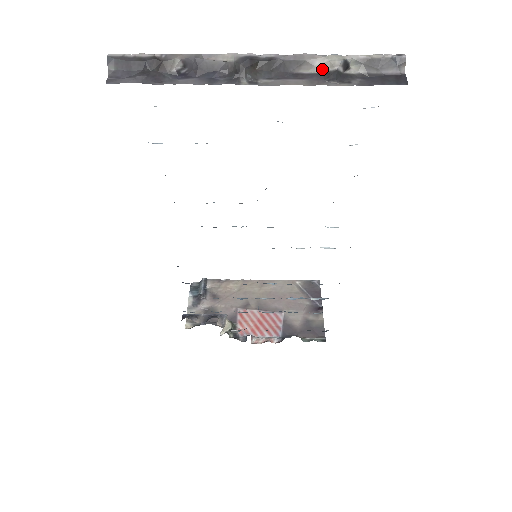
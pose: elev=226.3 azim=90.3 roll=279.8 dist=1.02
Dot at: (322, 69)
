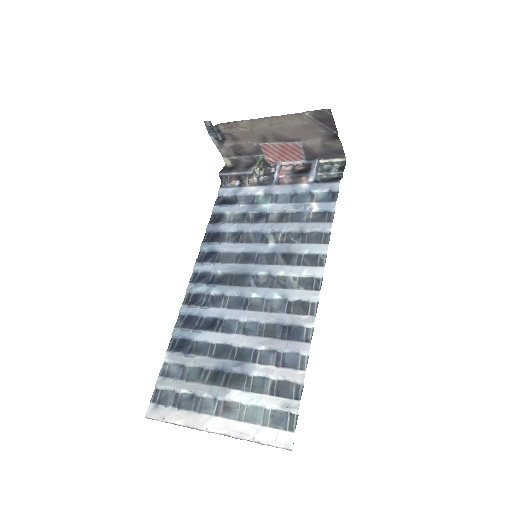
Dot at: (249, 436)
